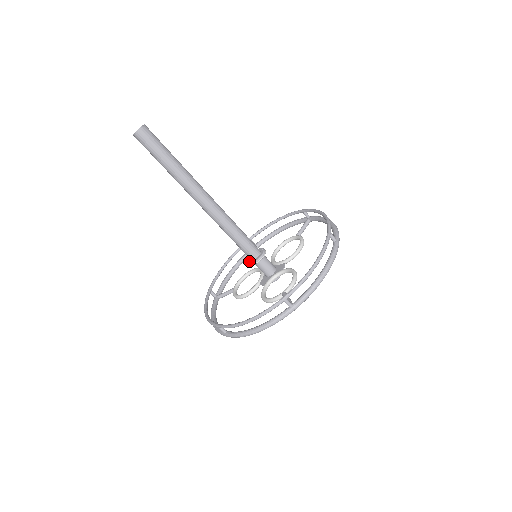
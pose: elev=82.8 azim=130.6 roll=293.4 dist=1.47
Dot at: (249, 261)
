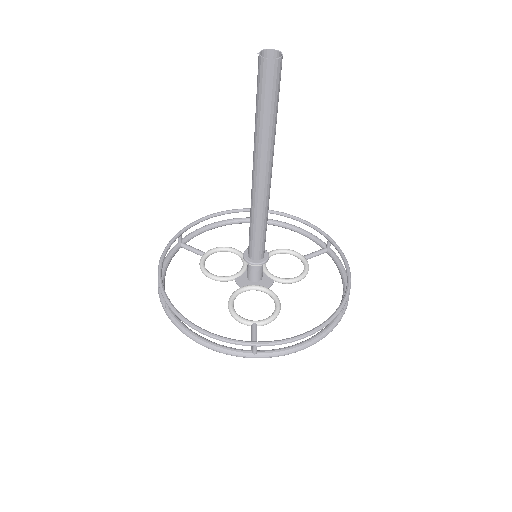
Dot at: (245, 255)
